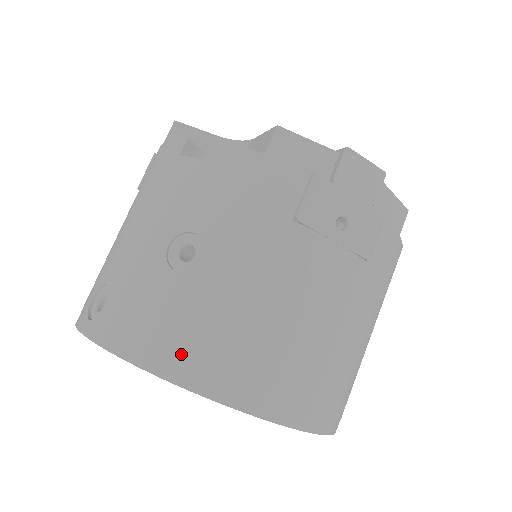
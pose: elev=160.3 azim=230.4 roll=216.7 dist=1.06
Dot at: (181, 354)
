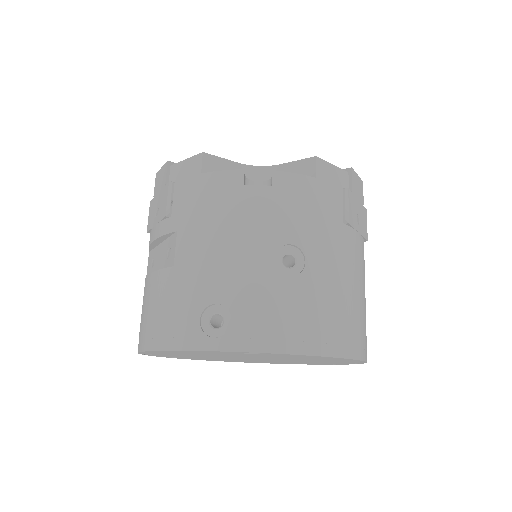
Dot at: (317, 334)
